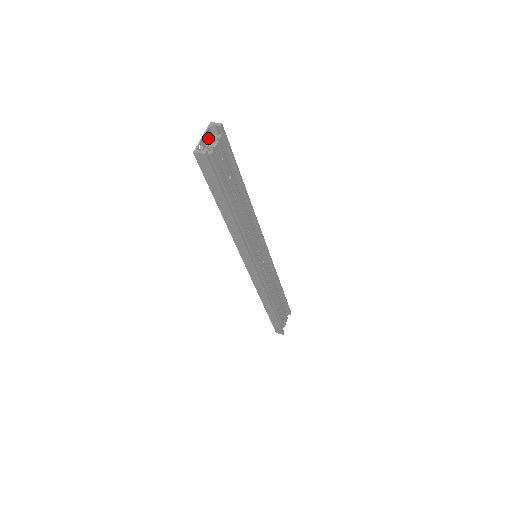
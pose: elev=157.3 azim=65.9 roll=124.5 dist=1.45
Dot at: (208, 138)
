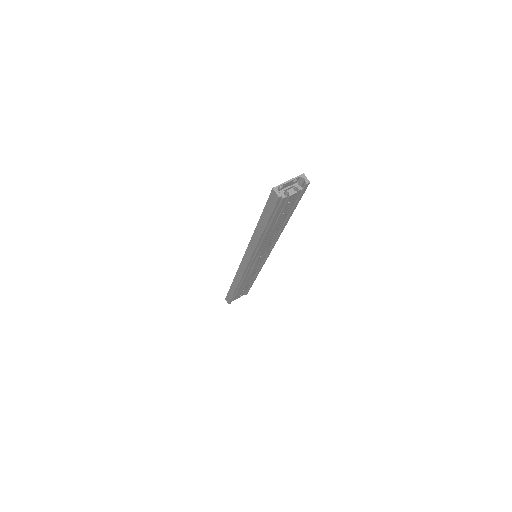
Dot at: (292, 182)
